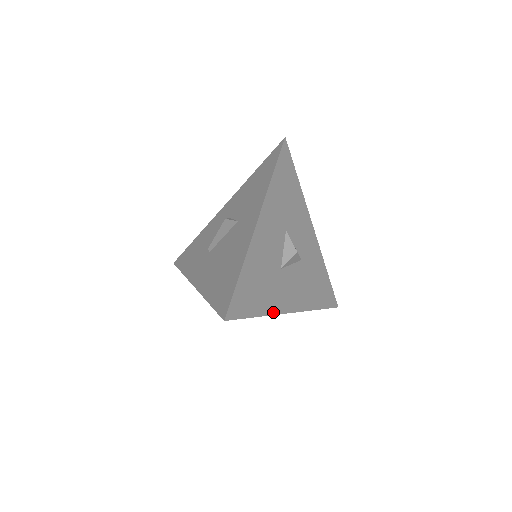
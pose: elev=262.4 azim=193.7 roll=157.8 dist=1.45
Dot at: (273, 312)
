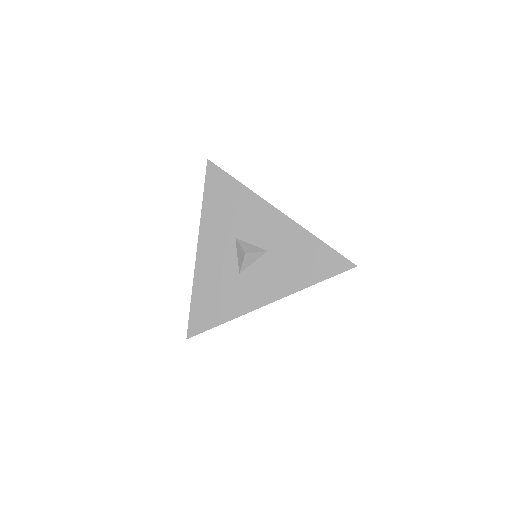
Dot at: (241, 313)
